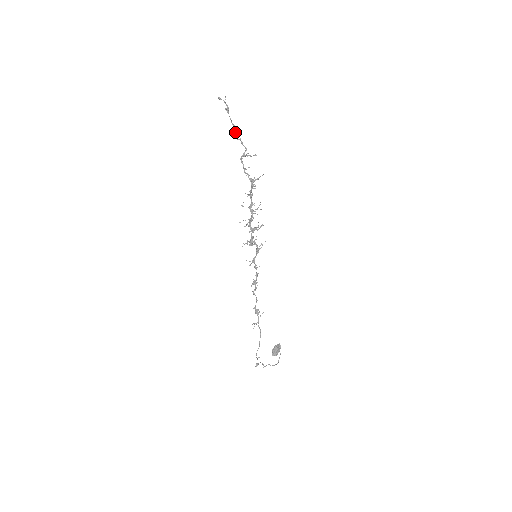
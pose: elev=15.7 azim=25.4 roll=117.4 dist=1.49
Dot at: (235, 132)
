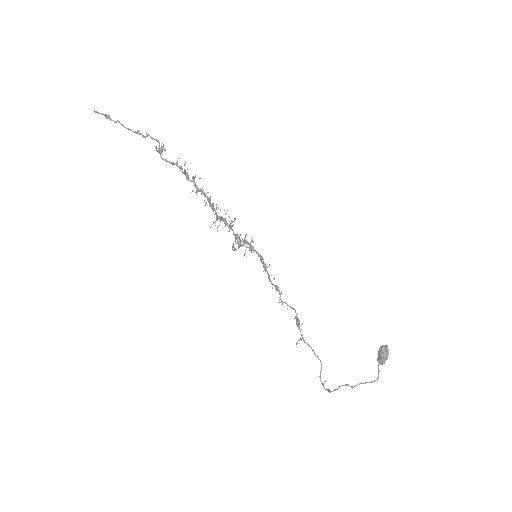
Dot at: (136, 132)
